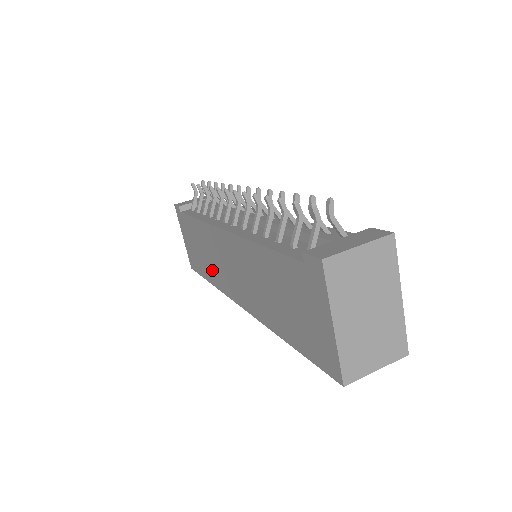
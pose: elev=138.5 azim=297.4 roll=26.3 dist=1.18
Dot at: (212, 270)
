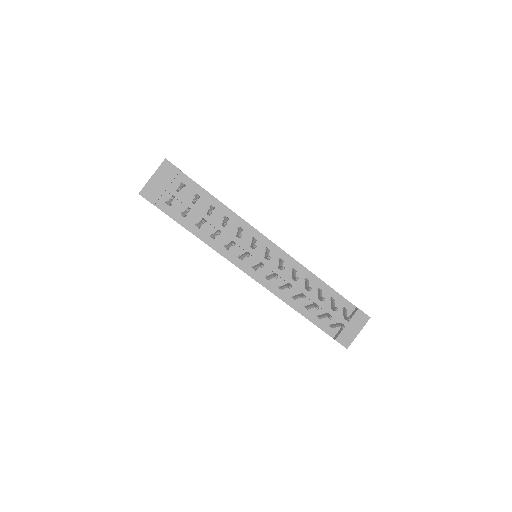
Dot at: occluded
